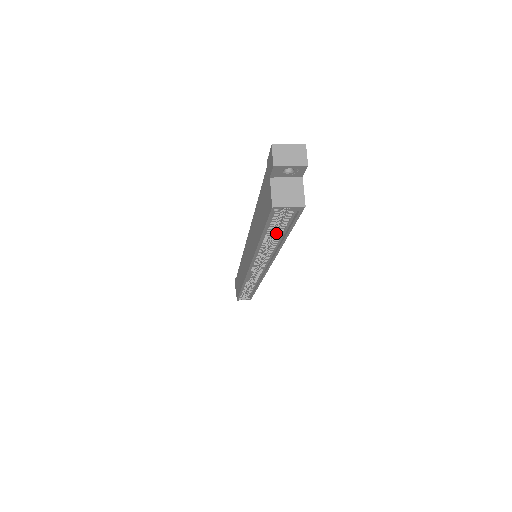
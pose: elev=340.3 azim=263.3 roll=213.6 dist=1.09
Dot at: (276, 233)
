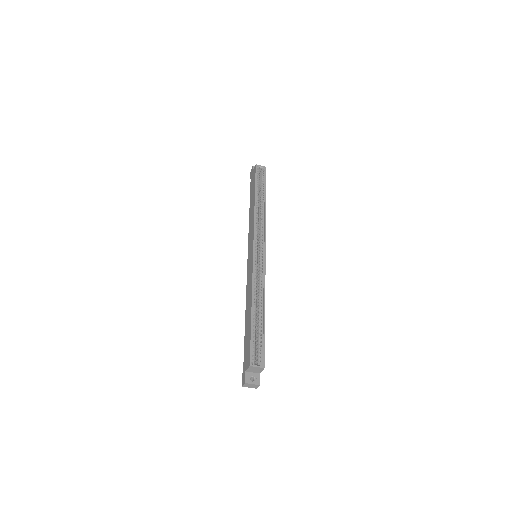
Dot at: (261, 194)
